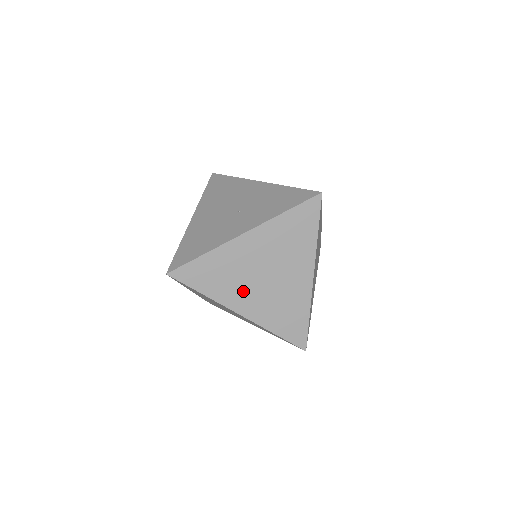
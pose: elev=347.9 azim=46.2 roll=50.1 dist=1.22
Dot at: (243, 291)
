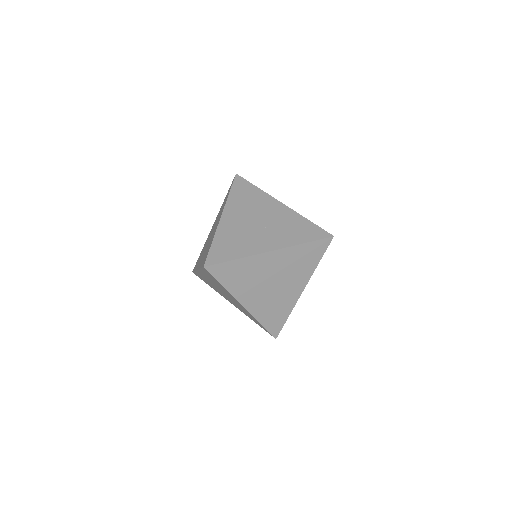
Dot at: (252, 291)
